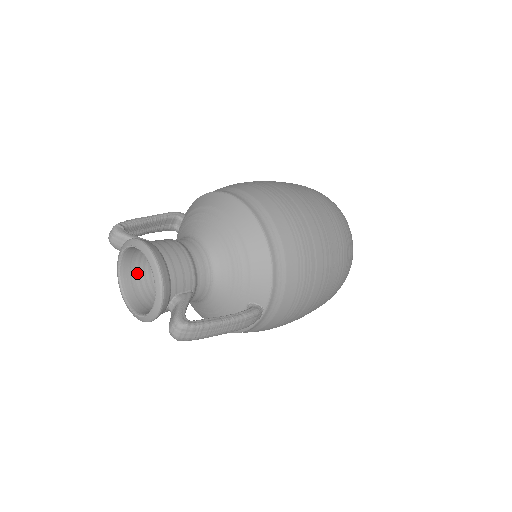
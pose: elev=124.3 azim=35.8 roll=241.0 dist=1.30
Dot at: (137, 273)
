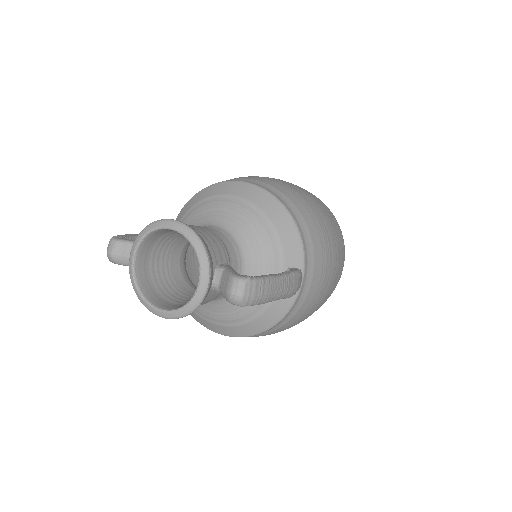
Dot at: (153, 280)
